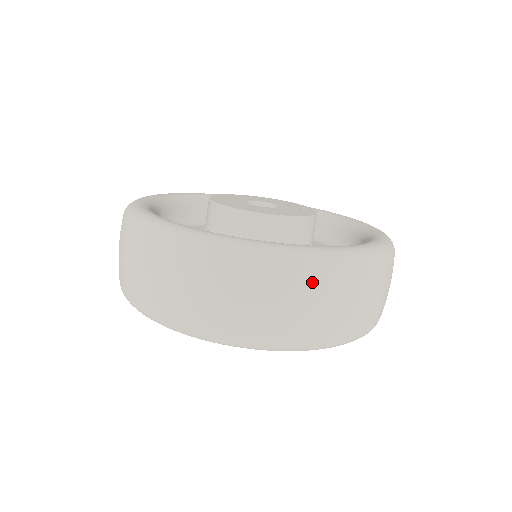
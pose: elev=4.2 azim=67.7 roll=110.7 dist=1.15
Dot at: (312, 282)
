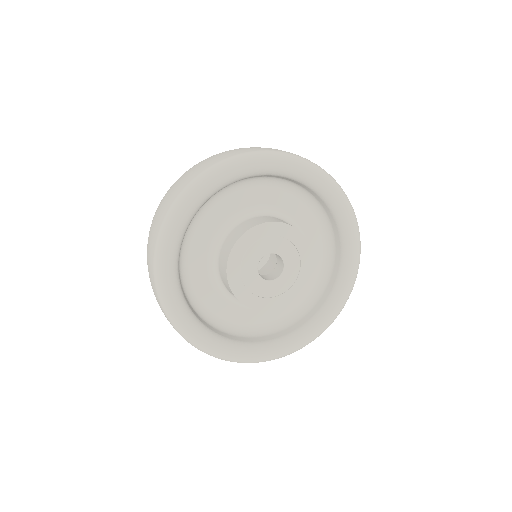
Dot at: occluded
